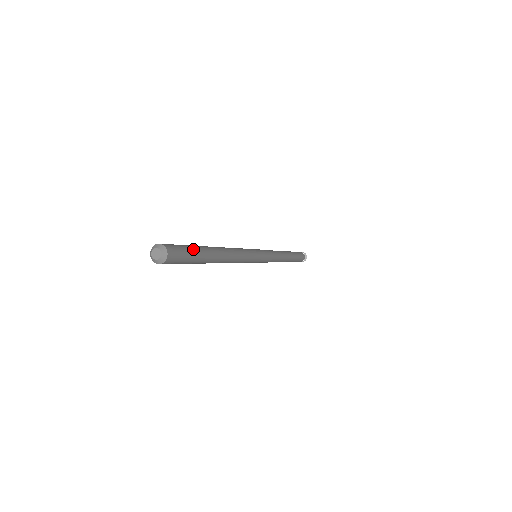
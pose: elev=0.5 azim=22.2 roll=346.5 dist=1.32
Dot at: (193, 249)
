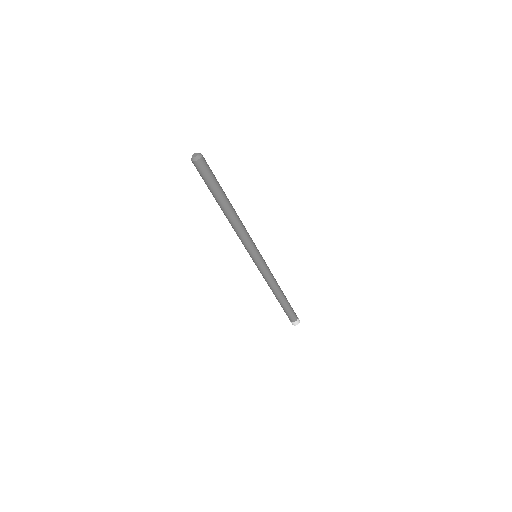
Dot at: (215, 178)
